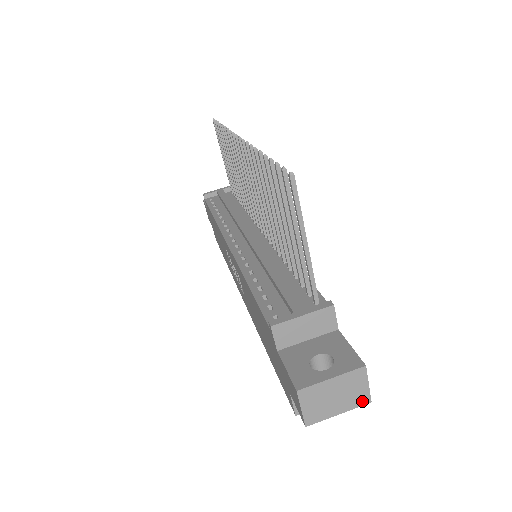
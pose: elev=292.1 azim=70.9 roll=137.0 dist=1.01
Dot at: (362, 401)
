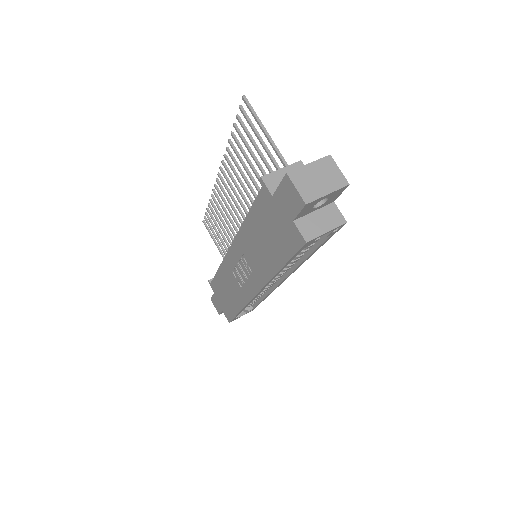
Dot at: (341, 183)
